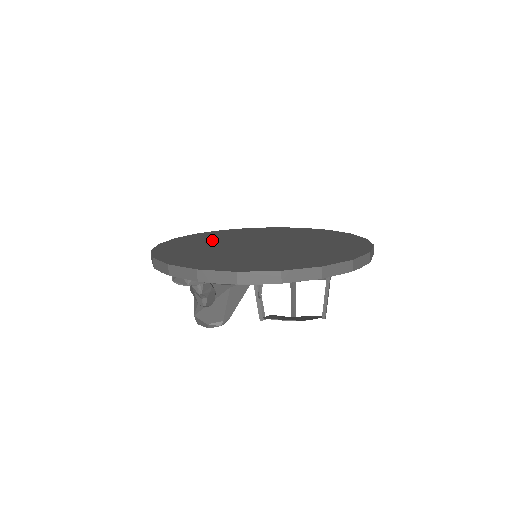
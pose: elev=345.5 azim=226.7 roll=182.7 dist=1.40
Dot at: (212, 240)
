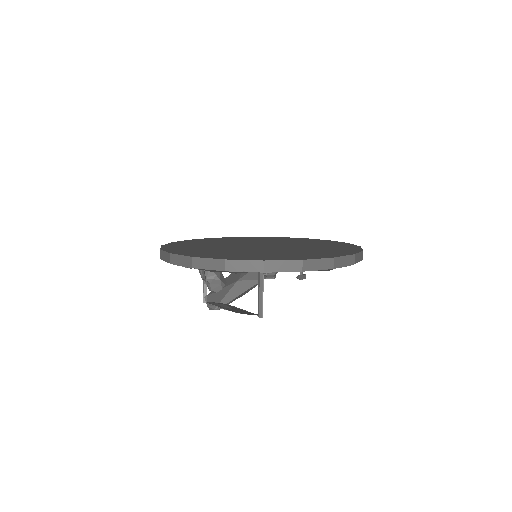
Dot at: (246, 240)
